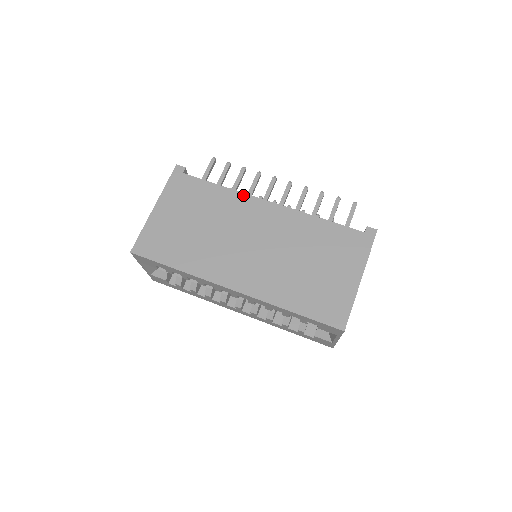
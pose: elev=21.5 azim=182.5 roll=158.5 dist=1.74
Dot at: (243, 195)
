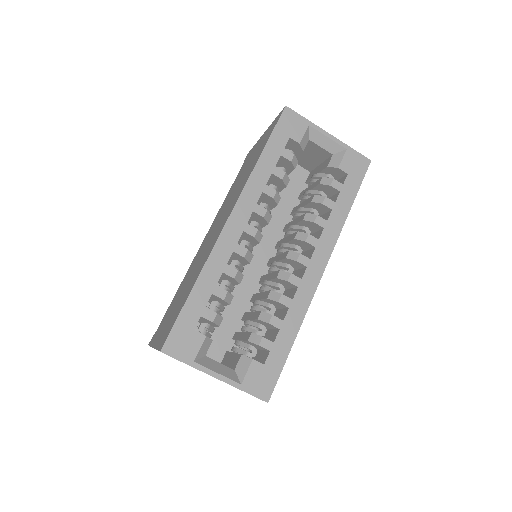
Dot at: occluded
